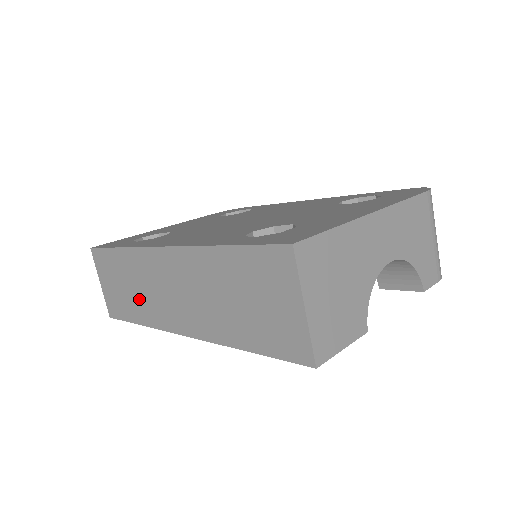
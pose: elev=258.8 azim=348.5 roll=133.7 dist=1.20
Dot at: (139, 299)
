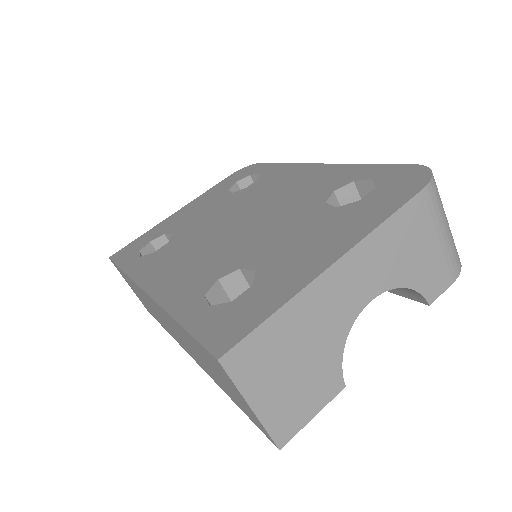
Dot at: (155, 314)
